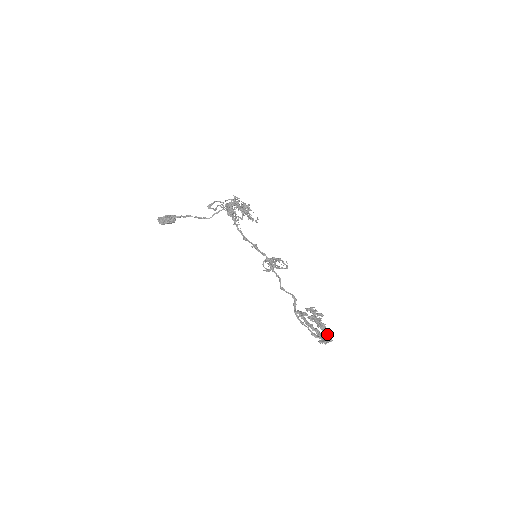
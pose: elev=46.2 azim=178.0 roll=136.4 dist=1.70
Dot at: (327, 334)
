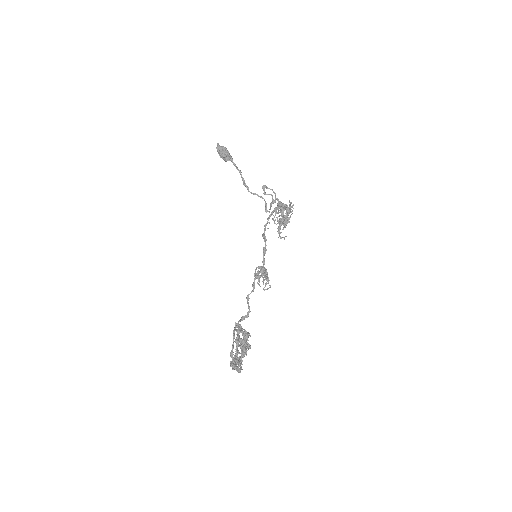
Dot at: occluded
